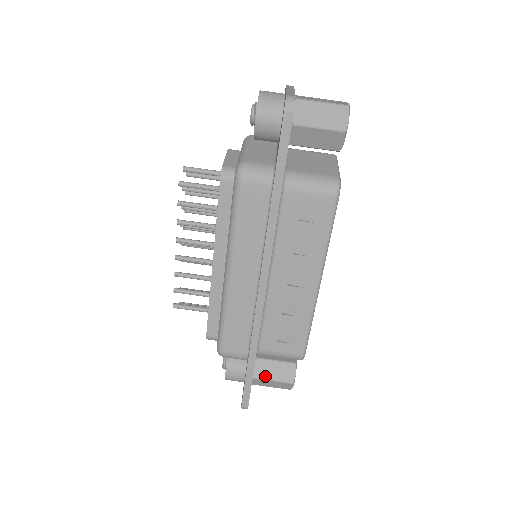
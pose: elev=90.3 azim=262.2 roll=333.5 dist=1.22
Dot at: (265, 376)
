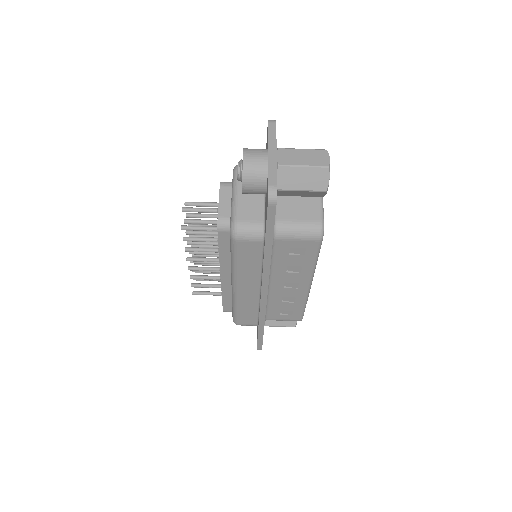
Dot at: (273, 324)
